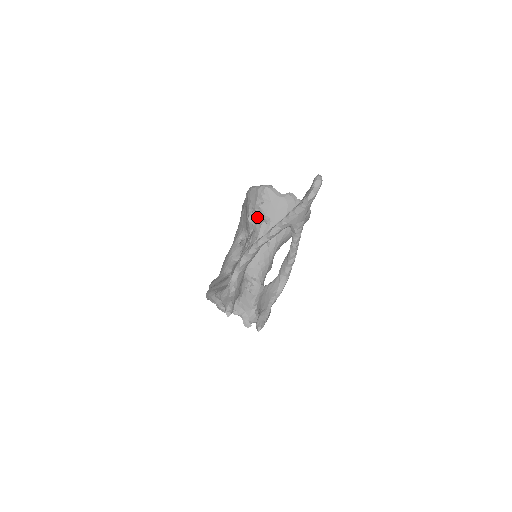
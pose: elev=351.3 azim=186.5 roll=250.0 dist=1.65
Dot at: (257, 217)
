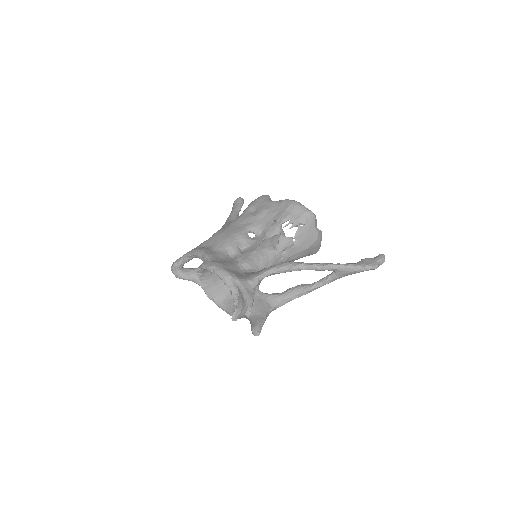
Dot at: occluded
